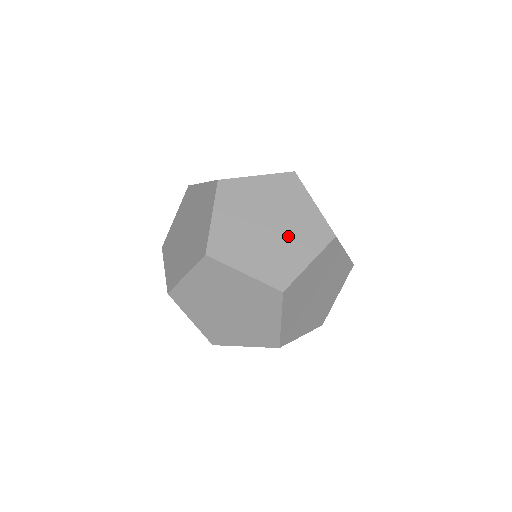
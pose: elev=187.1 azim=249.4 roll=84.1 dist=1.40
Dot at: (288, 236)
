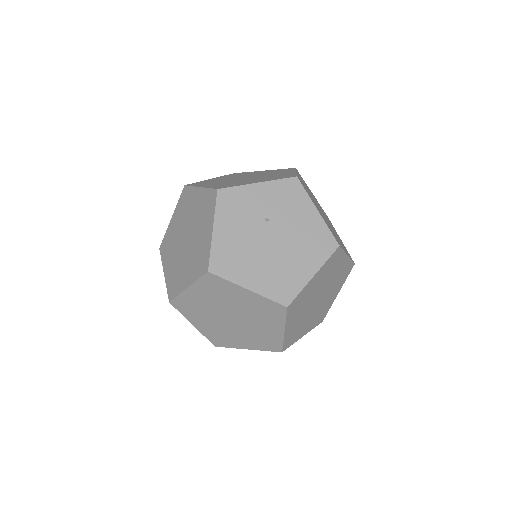
Dot at: (329, 293)
